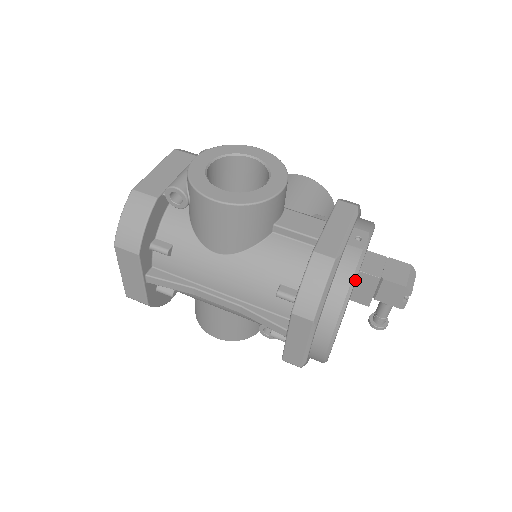
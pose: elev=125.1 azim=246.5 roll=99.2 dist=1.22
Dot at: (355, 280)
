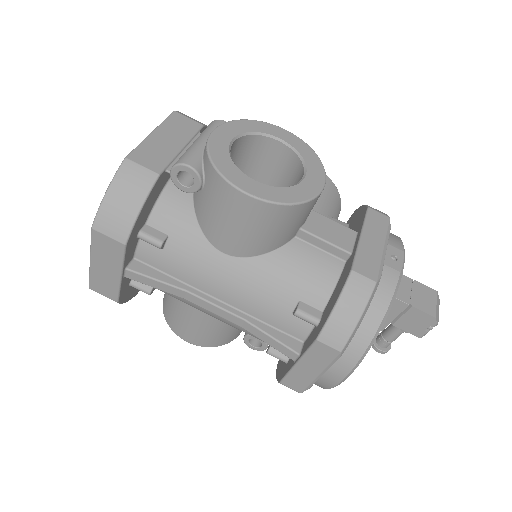
Dot at: occluded
